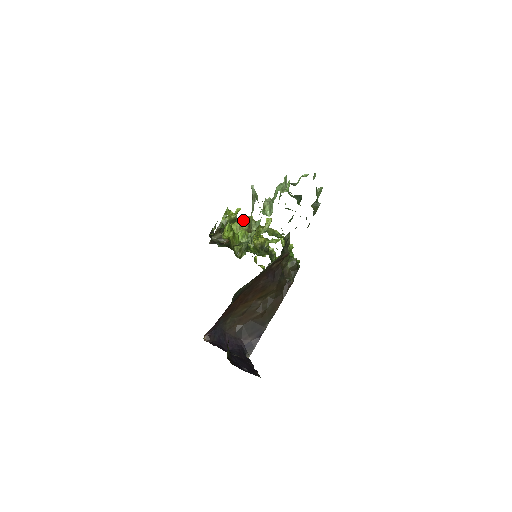
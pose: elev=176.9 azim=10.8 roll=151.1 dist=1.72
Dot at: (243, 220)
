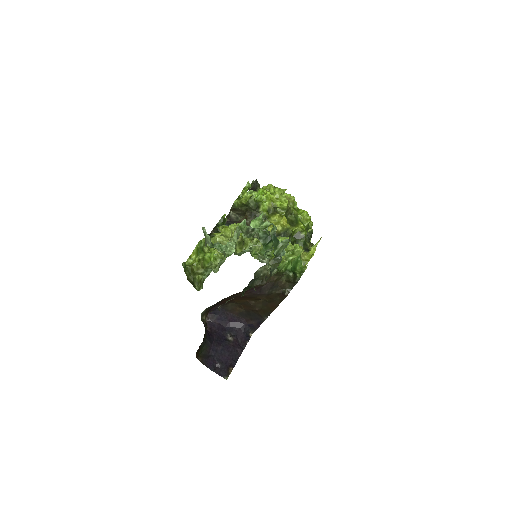
Dot at: (230, 230)
